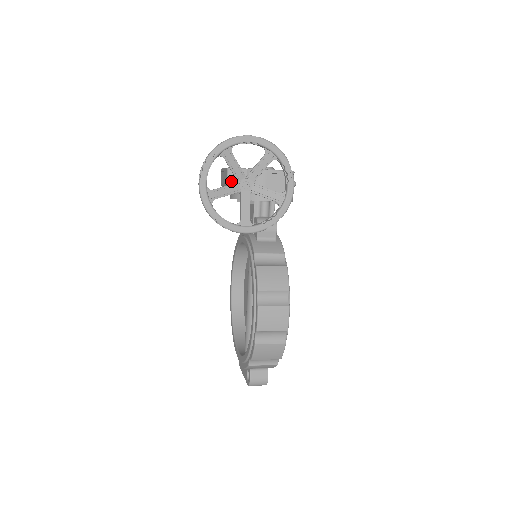
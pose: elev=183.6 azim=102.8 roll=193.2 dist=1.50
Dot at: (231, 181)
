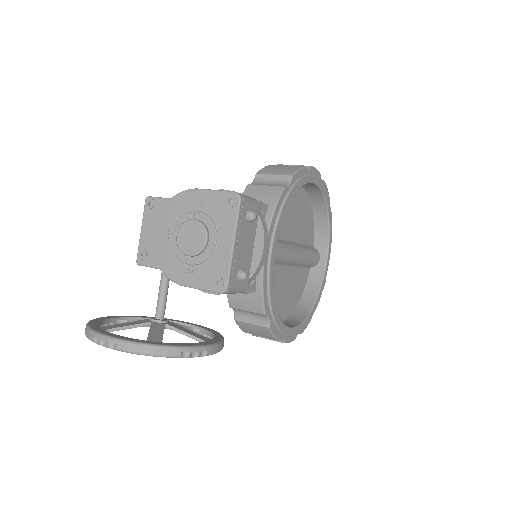
Dot at: occluded
